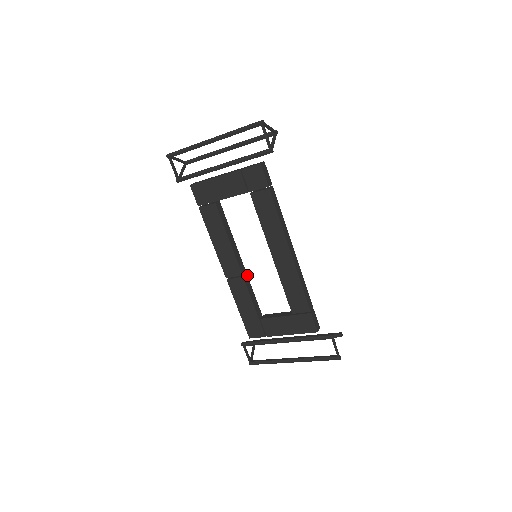
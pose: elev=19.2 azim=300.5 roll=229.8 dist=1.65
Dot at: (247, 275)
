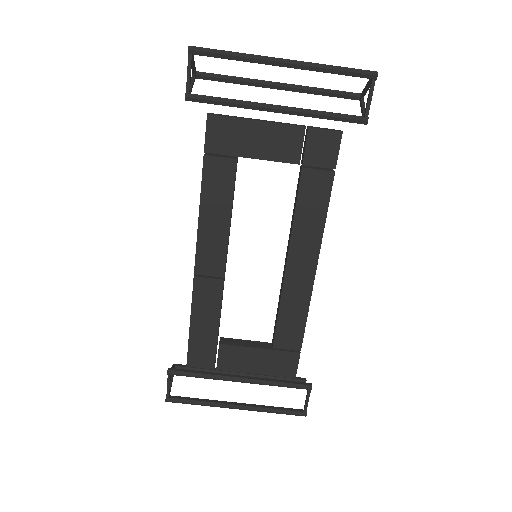
Dot at: occluded
